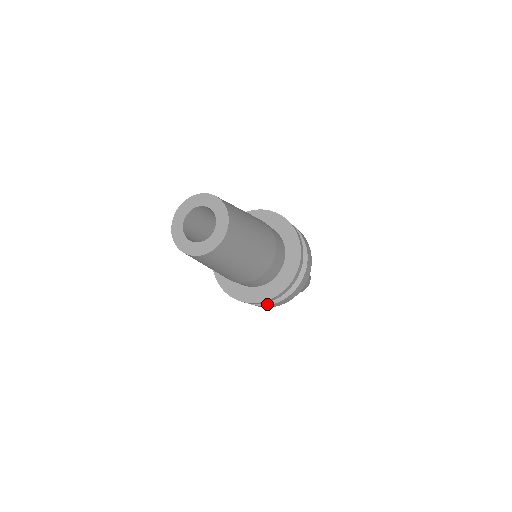
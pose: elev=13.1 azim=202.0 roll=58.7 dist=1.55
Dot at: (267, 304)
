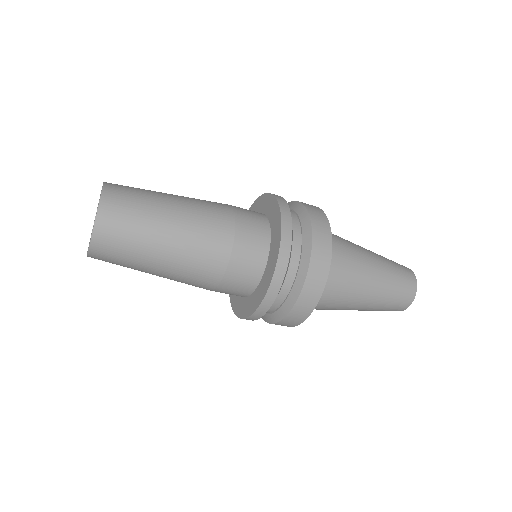
Dot at: (302, 285)
